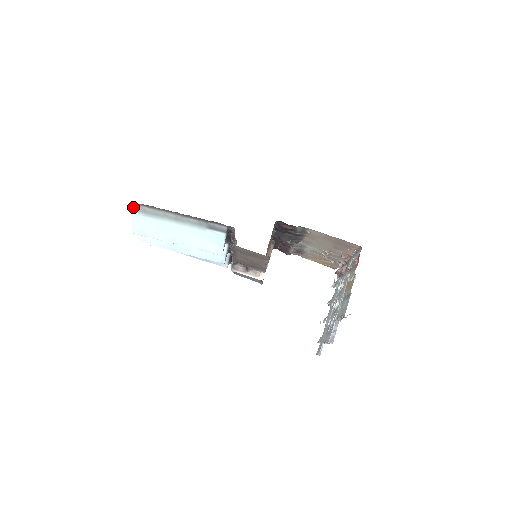
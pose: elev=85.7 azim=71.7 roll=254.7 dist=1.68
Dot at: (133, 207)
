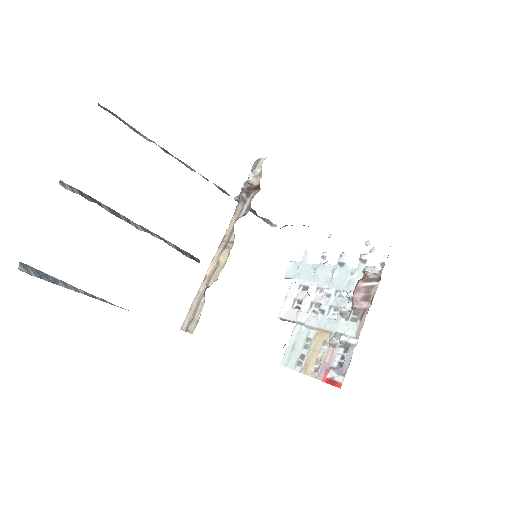
Dot at: occluded
